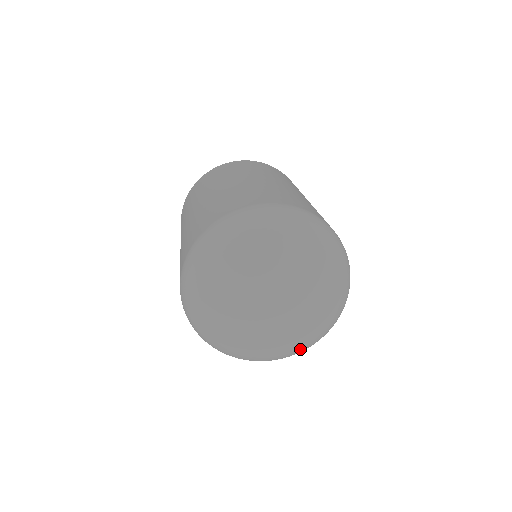
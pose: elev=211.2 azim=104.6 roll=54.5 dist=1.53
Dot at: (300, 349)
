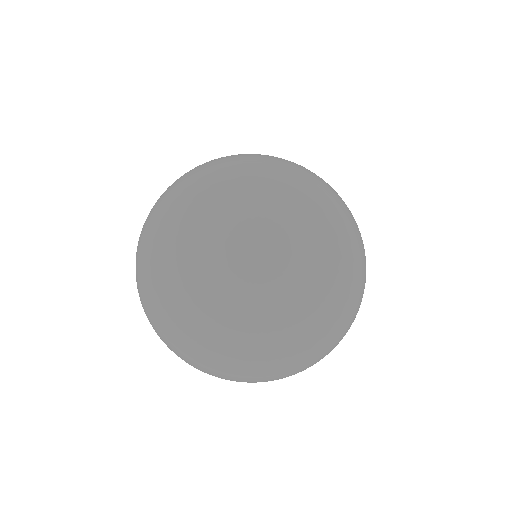
Dot at: (321, 343)
